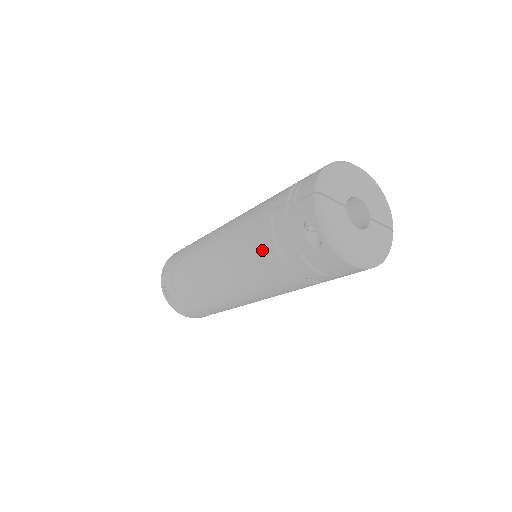
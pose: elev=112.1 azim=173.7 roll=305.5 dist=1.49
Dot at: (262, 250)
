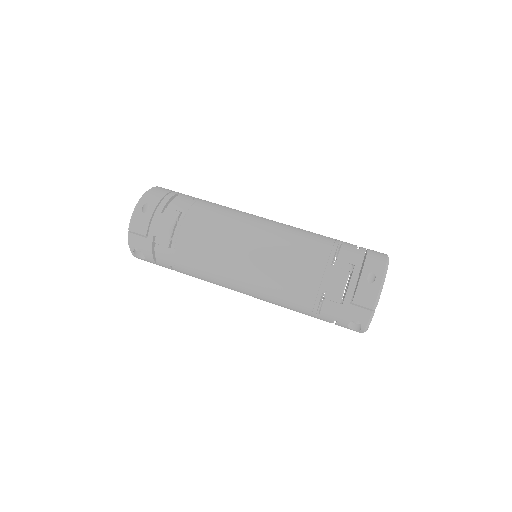
Dot at: (300, 306)
